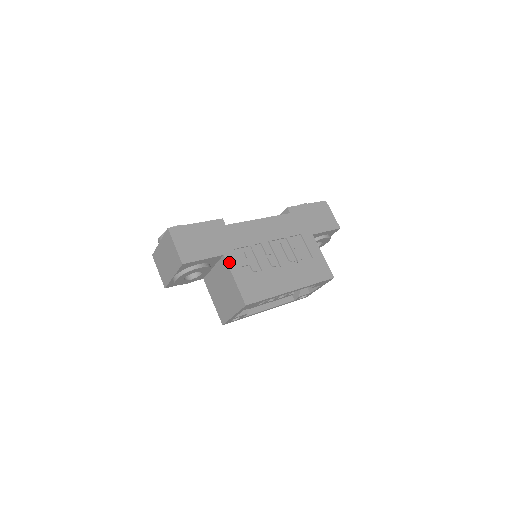
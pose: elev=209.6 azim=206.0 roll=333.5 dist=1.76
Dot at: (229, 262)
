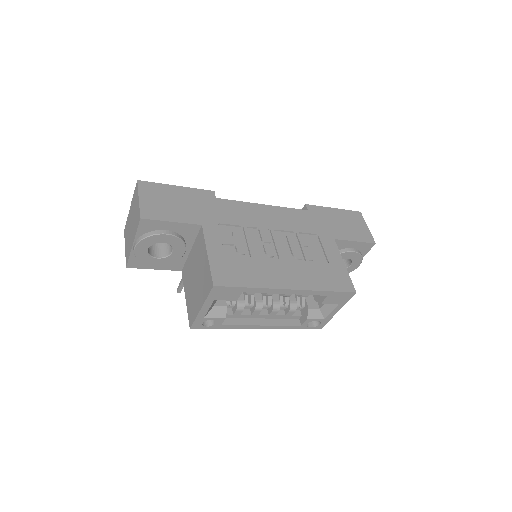
Dot at: (207, 234)
